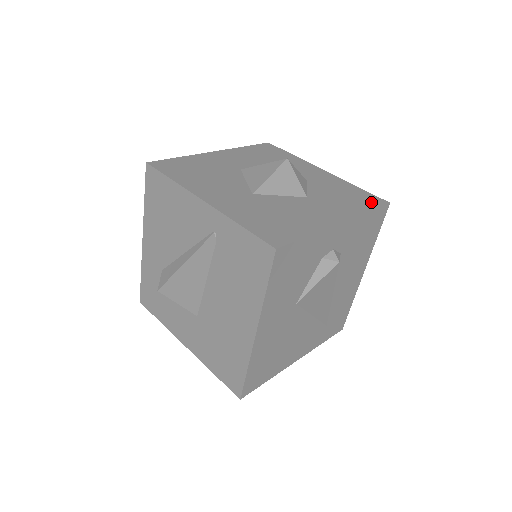
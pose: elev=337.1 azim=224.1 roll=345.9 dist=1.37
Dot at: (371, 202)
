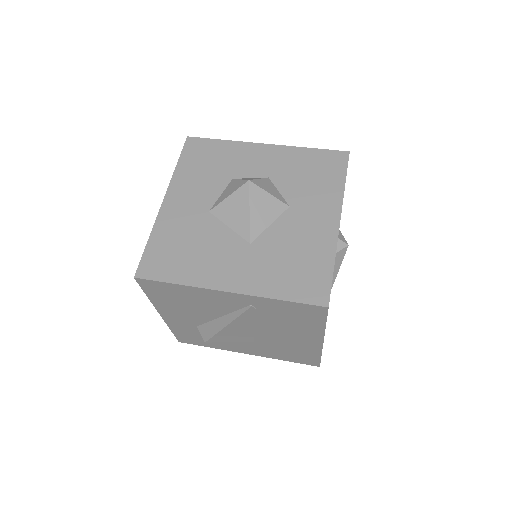
Dot at: (337, 165)
